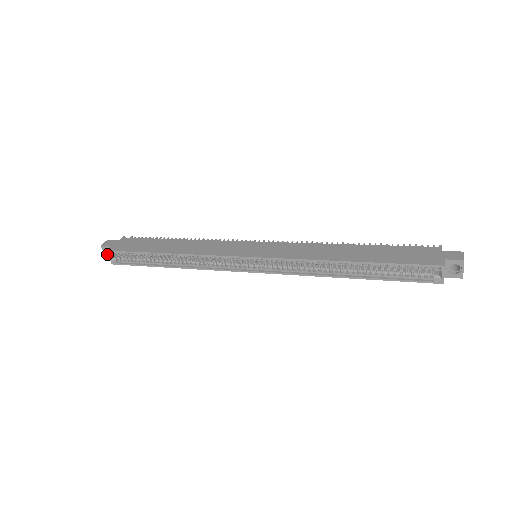
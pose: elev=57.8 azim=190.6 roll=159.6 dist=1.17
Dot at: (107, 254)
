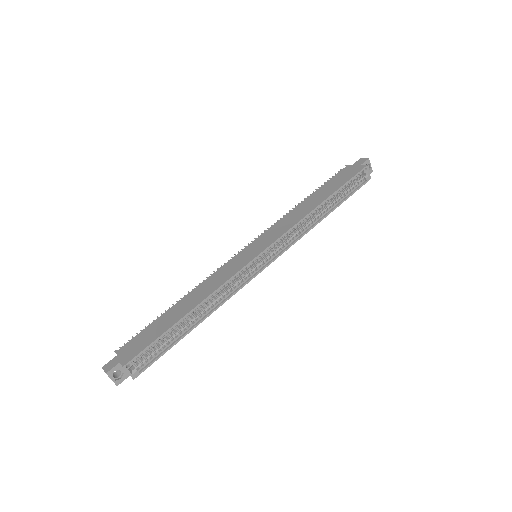
Dot at: (115, 379)
